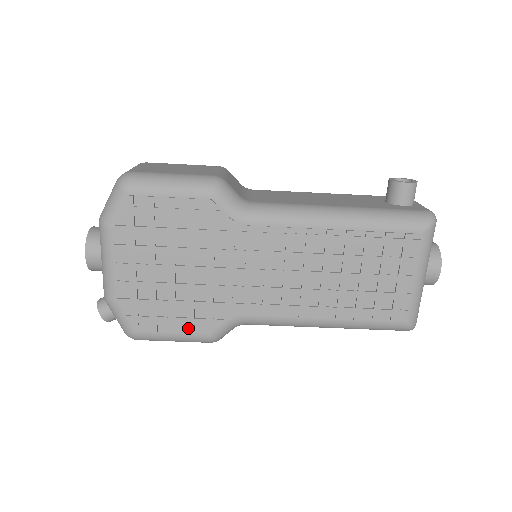
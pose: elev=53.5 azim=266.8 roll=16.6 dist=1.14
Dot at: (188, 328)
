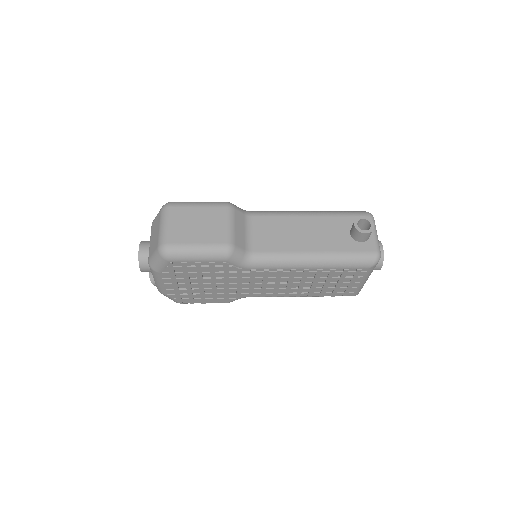
Dot at: (214, 302)
